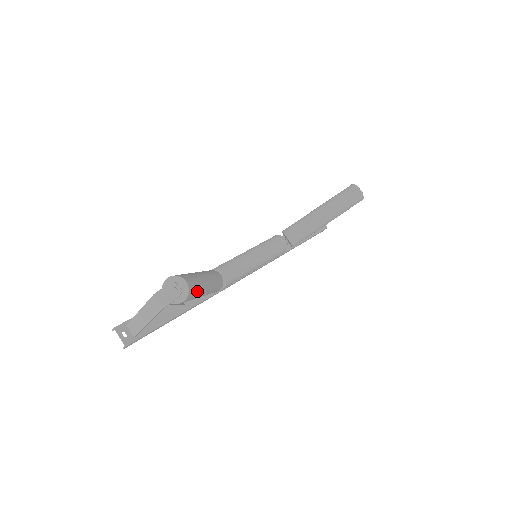
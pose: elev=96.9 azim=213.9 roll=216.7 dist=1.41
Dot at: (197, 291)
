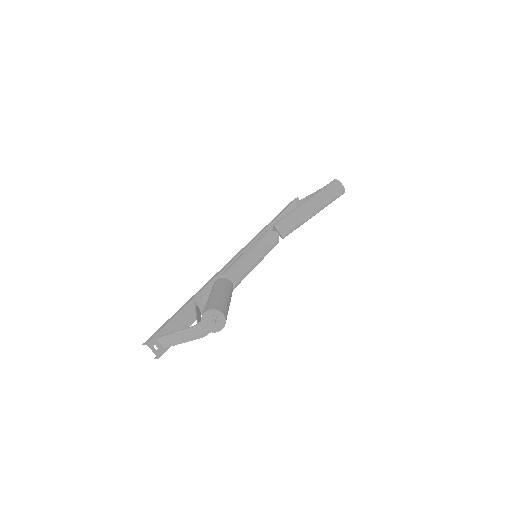
Dot at: occluded
